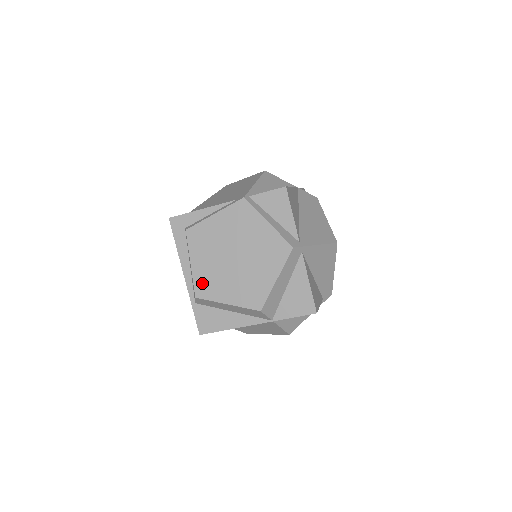
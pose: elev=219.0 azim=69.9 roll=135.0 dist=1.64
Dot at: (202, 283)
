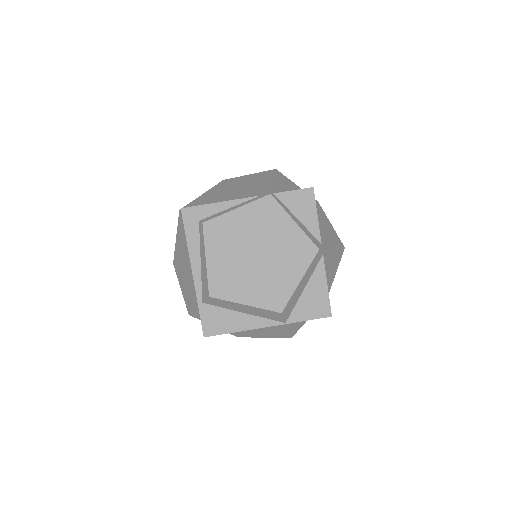
Dot at: (218, 281)
